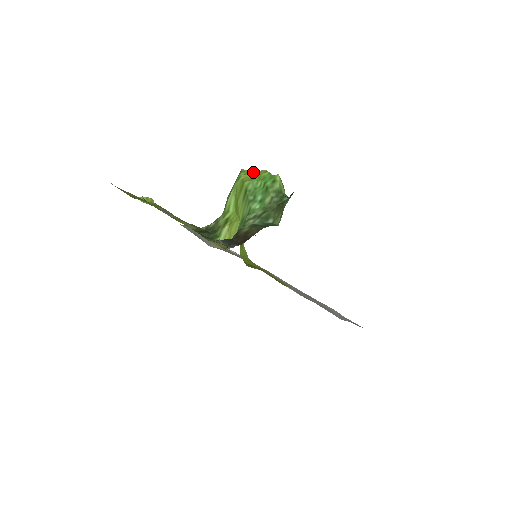
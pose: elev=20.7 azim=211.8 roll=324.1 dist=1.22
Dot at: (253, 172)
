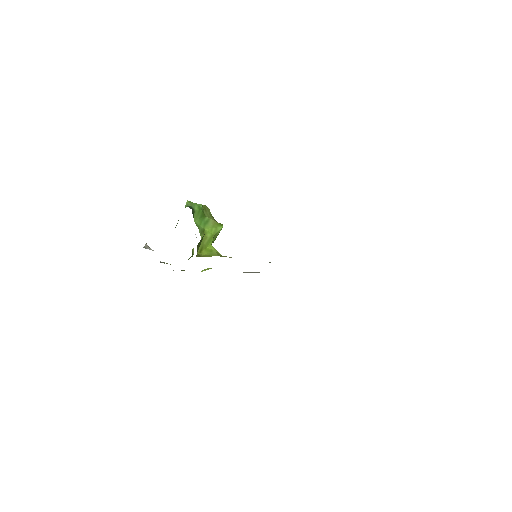
Dot at: occluded
